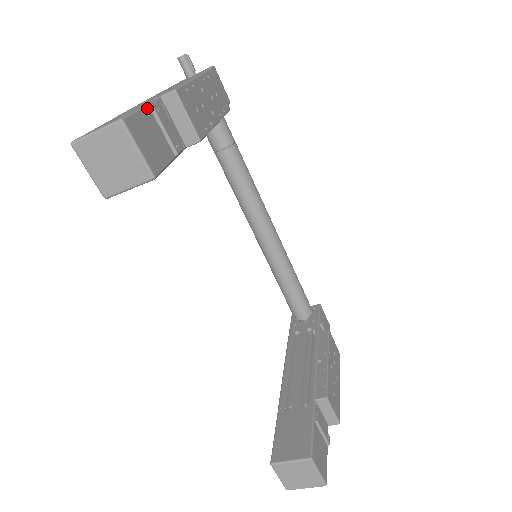
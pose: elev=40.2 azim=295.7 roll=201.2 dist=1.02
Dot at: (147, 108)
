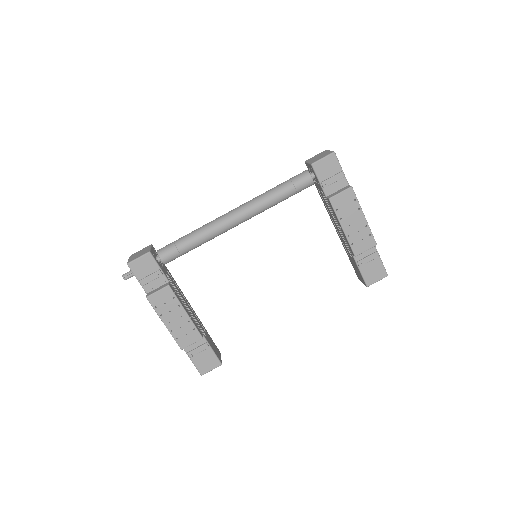
Dot at: (191, 359)
